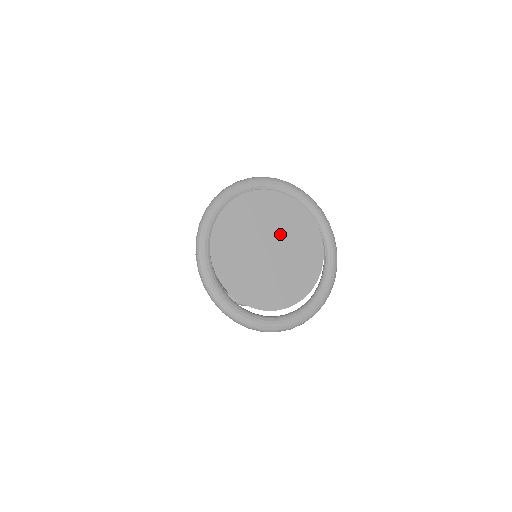
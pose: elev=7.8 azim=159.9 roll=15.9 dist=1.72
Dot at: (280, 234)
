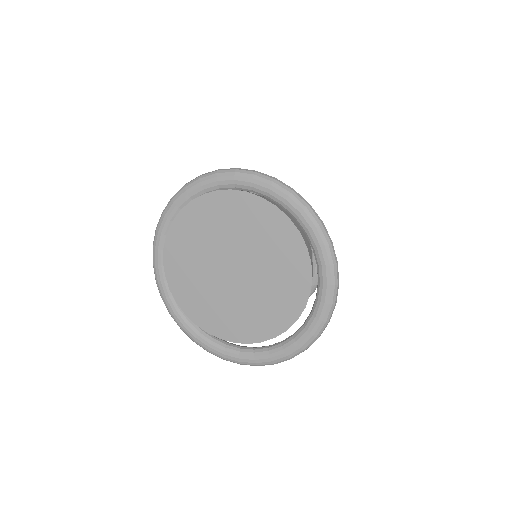
Dot at: (249, 252)
